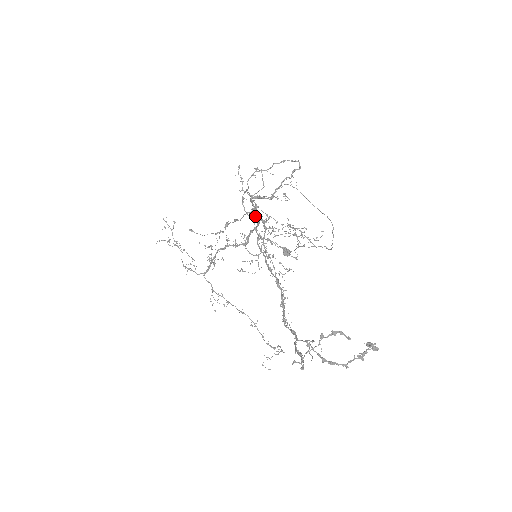
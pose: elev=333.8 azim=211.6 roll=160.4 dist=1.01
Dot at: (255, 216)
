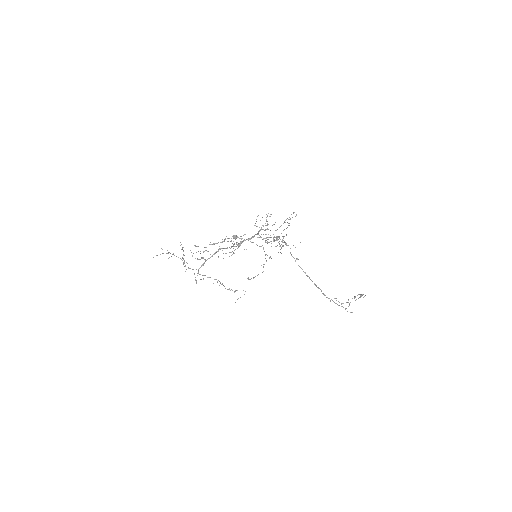
Dot at: occluded
